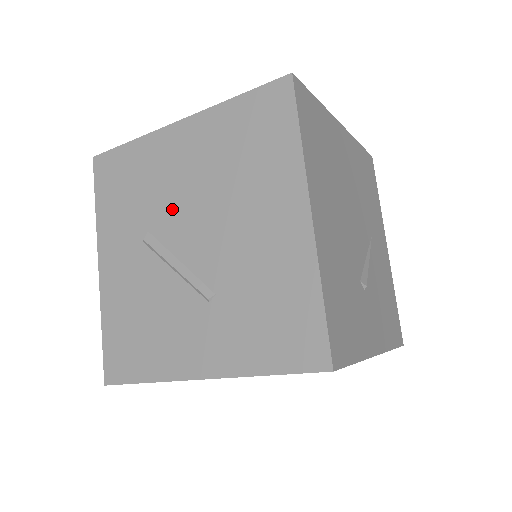
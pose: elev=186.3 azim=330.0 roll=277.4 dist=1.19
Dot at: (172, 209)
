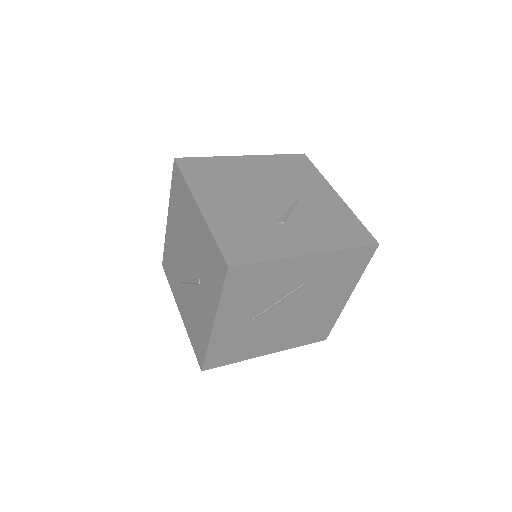
Dot at: (180, 257)
